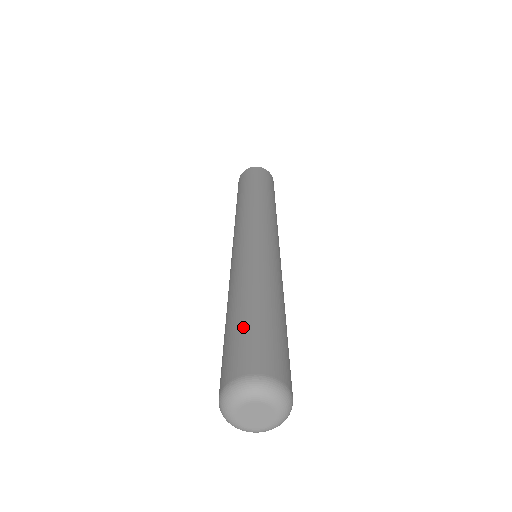
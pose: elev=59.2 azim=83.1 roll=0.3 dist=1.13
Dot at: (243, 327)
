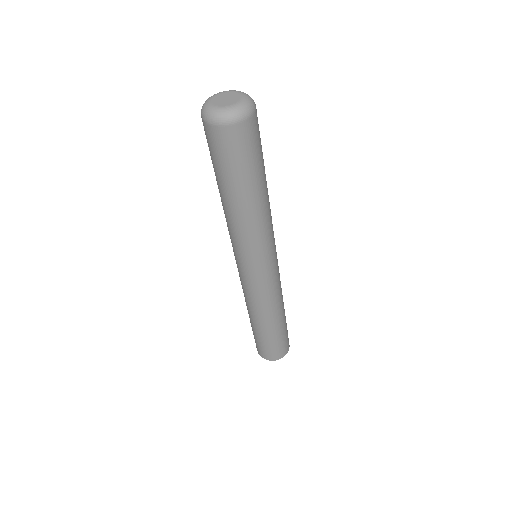
Dot at: occluded
